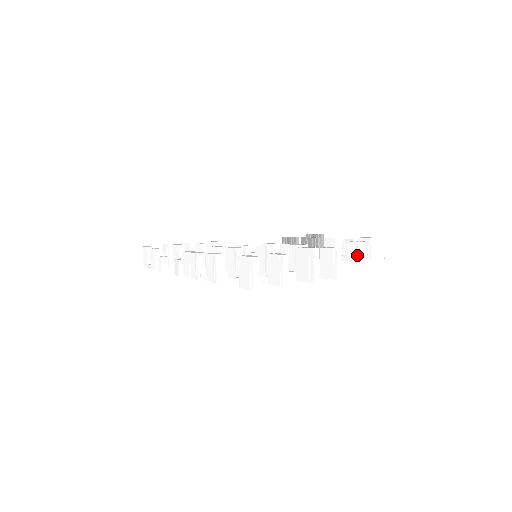
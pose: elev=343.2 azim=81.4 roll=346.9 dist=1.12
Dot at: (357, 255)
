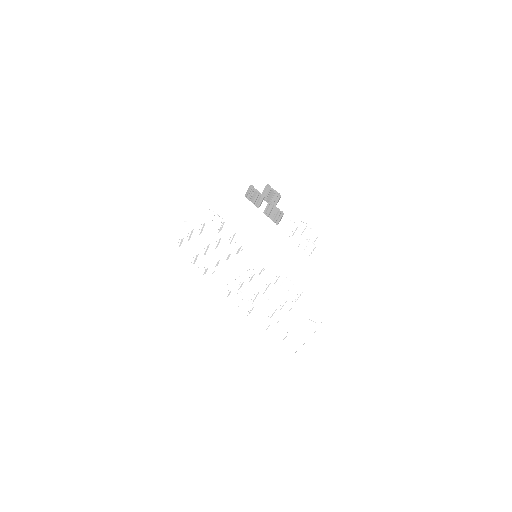
Dot at: (309, 251)
